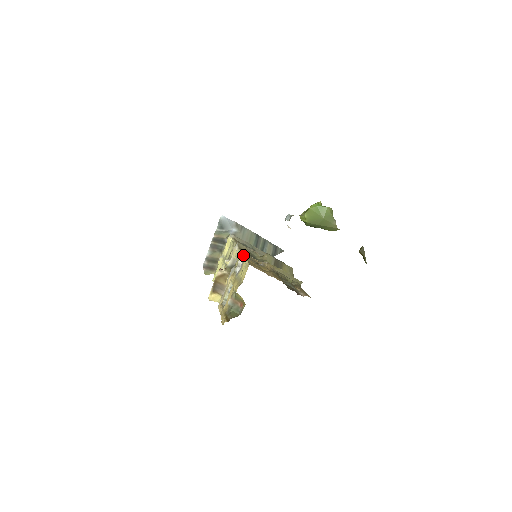
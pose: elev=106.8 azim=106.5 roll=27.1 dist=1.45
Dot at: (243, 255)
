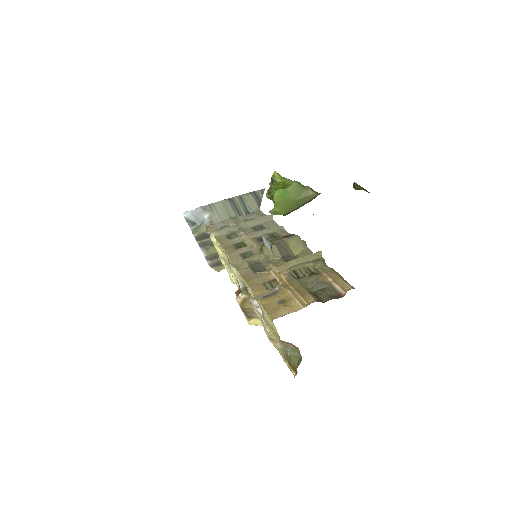
Dot at: (251, 291)
